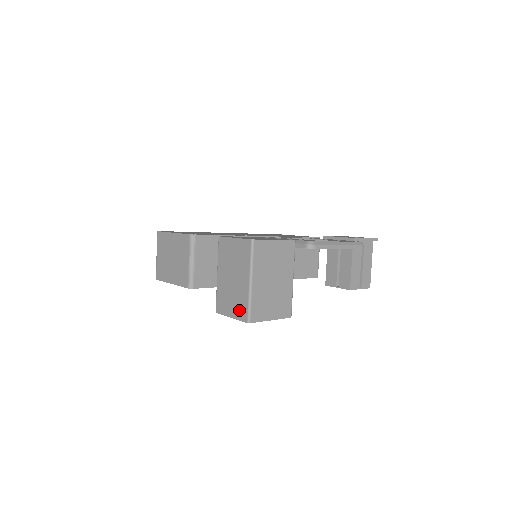
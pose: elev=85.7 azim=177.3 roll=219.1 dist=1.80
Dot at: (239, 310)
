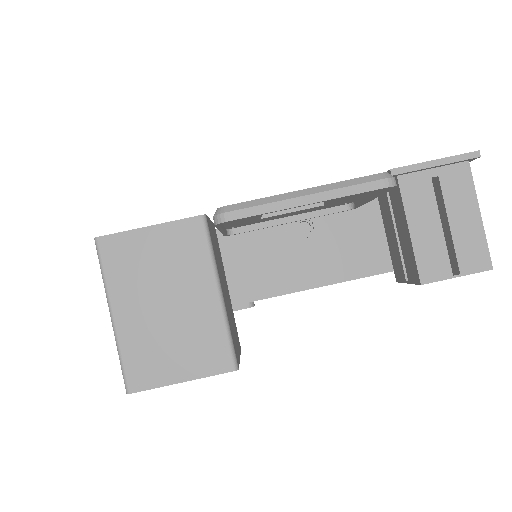
Dot at: occluded
